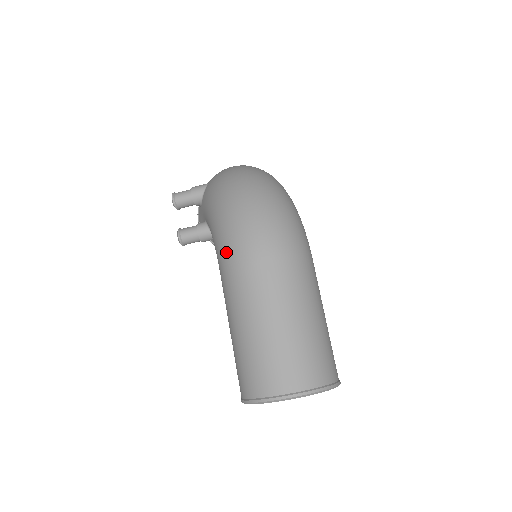
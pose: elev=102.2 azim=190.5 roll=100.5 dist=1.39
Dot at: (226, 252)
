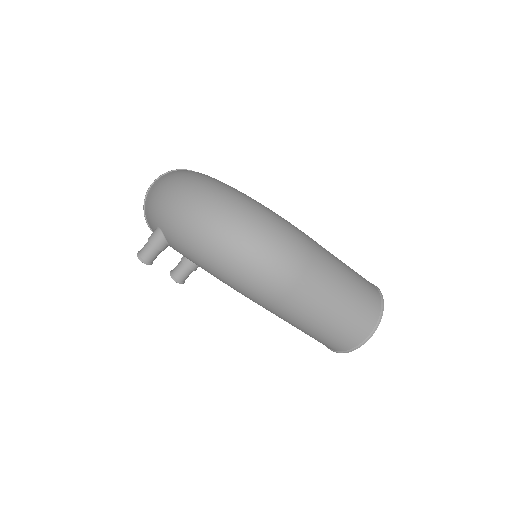
Dot at: (255, 297)
